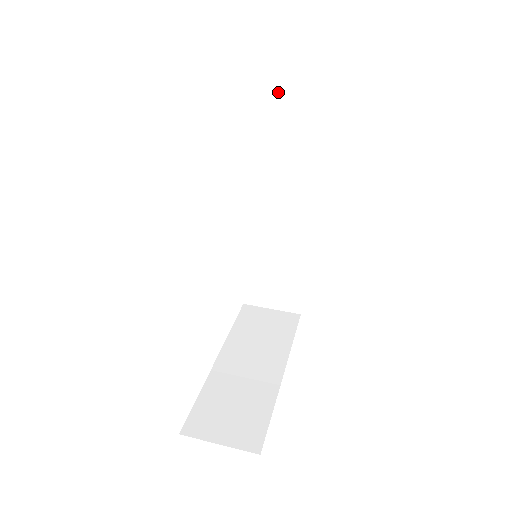
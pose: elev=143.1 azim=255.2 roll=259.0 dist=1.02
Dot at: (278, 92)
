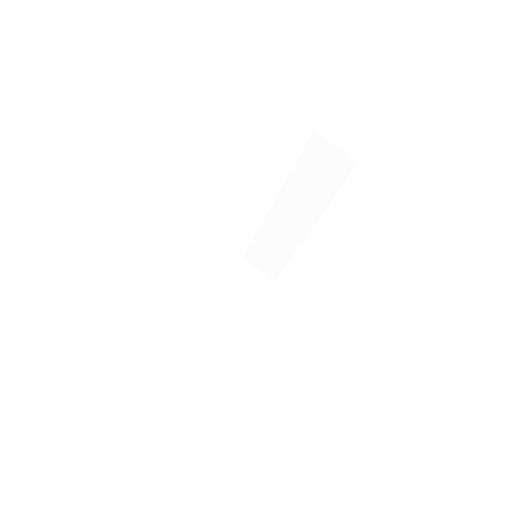
Dot at: (320, 160)
